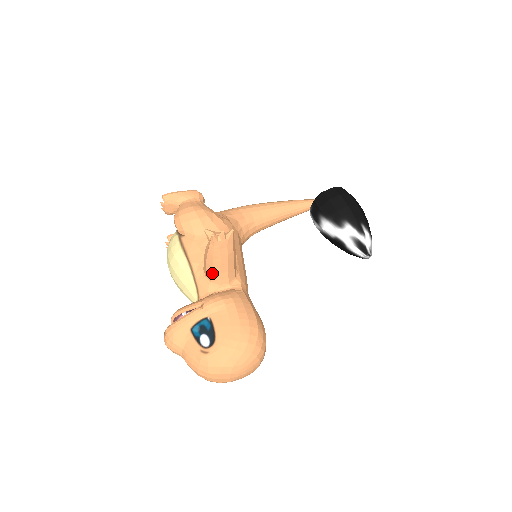
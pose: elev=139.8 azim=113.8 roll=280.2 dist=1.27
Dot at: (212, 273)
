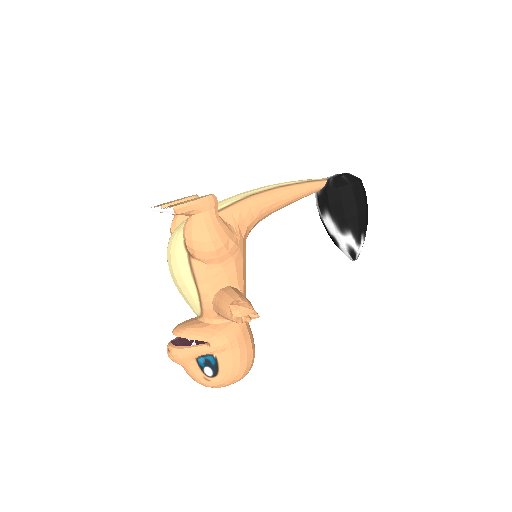
Dot at: (223, 317)
